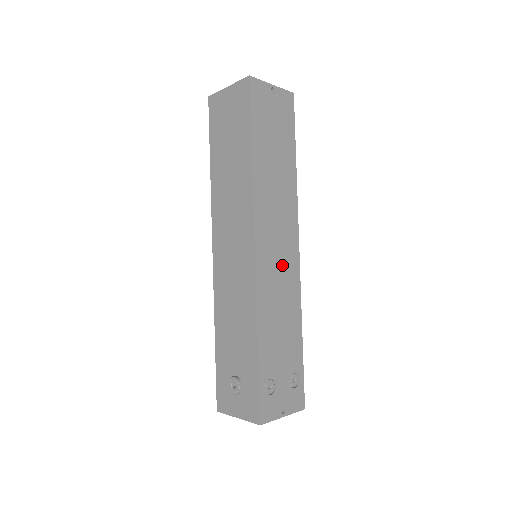
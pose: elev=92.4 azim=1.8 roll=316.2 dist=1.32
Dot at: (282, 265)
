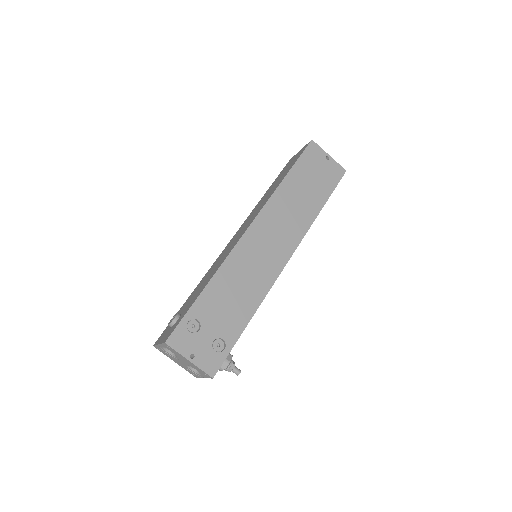
Dot at: (265, 258)
